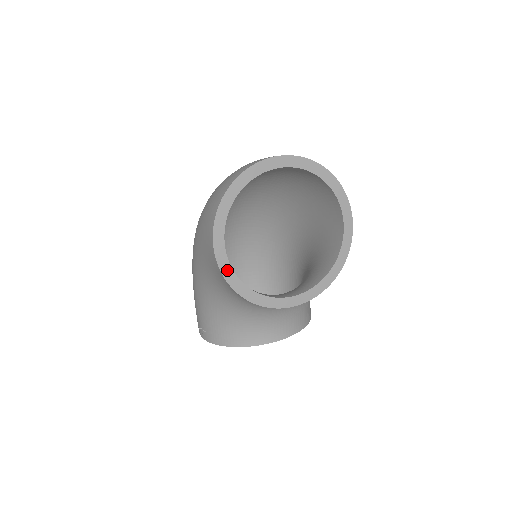
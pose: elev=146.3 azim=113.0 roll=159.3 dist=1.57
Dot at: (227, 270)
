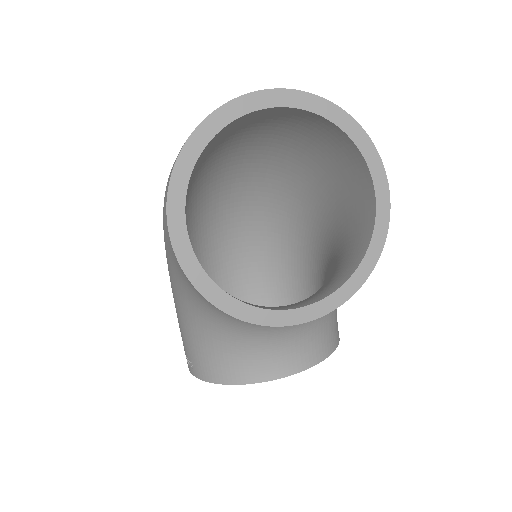
Dot at: (192, 267)
